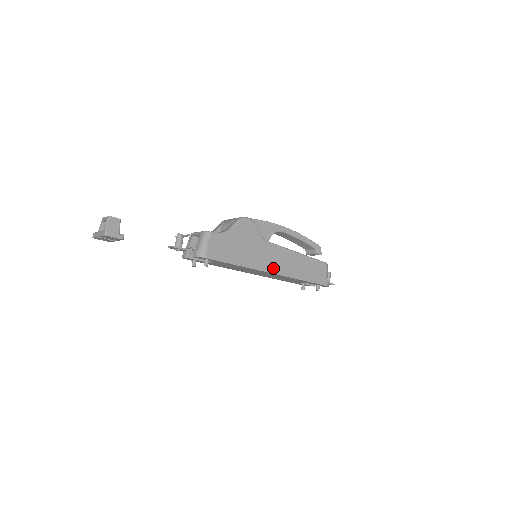
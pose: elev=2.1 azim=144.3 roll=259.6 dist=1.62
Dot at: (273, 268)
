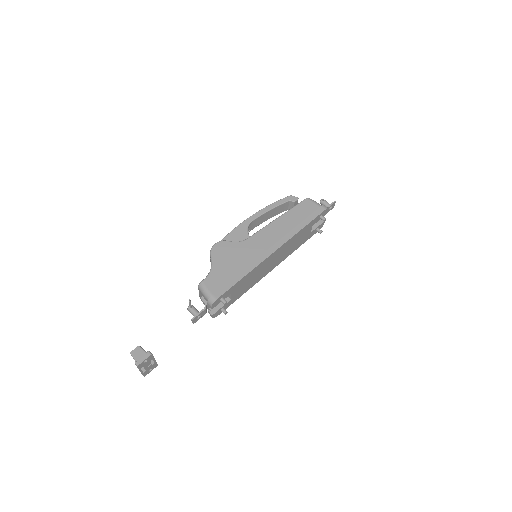
Dot at: (271, 248)
